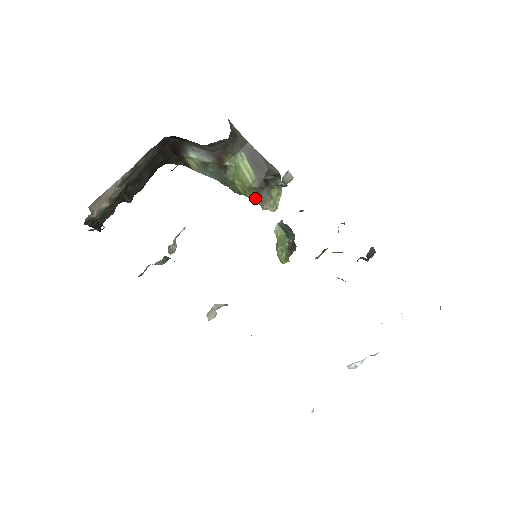
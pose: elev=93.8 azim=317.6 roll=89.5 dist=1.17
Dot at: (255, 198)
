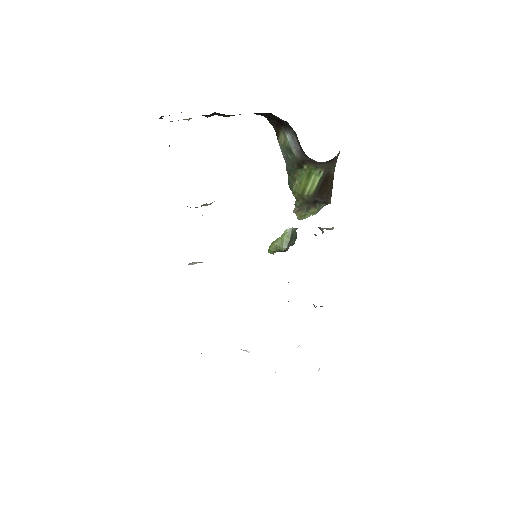
Dot at: (297, 201)
